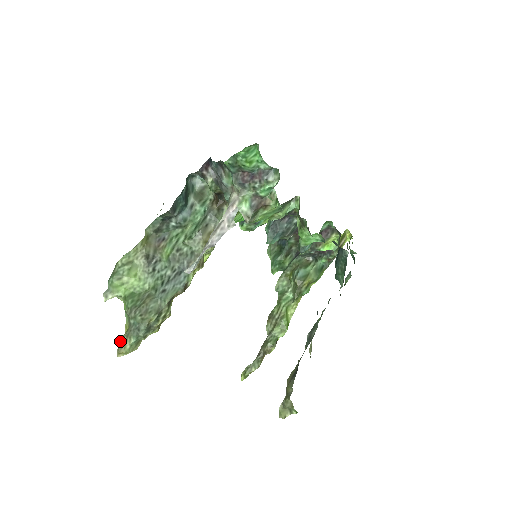
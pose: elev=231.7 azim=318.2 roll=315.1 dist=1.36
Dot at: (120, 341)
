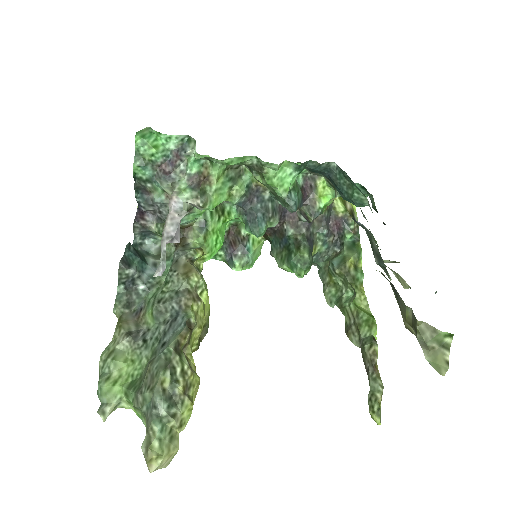
Dot at: (142, 446)
